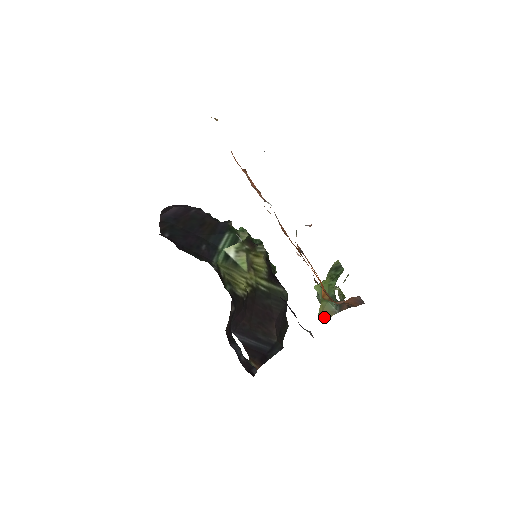
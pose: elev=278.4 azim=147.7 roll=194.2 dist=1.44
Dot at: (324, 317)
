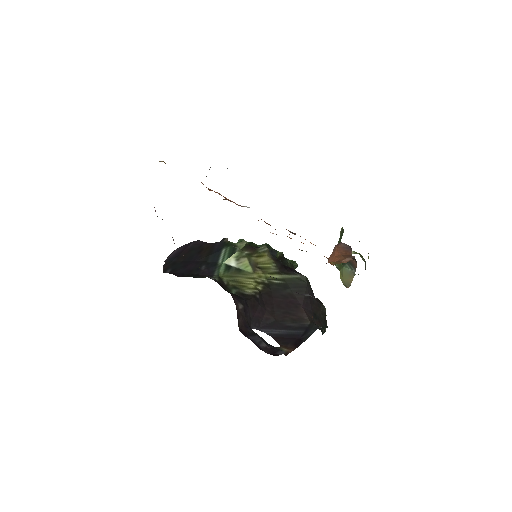
Dot at: (348, 283)
